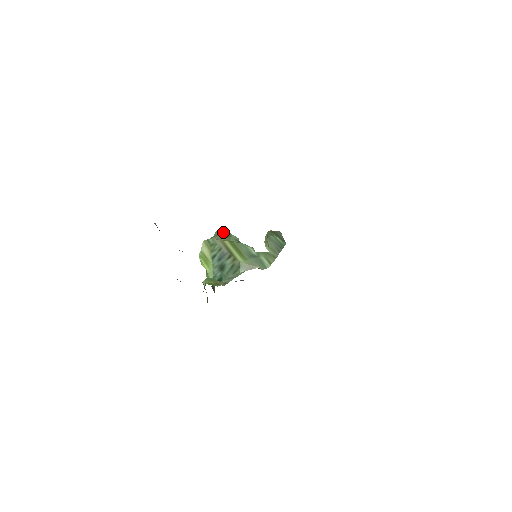
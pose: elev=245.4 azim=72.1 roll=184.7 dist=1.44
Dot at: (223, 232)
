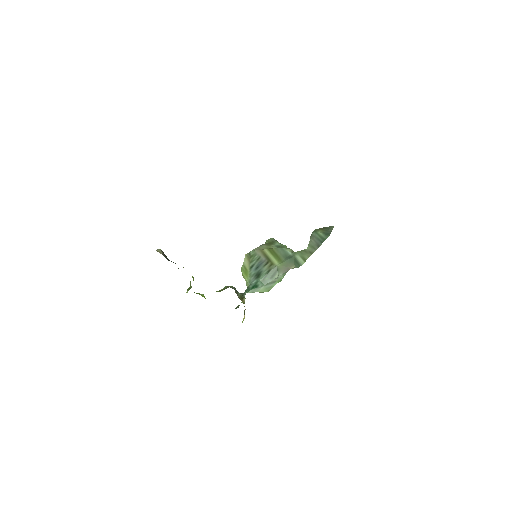
Dot at: (269, 242)
